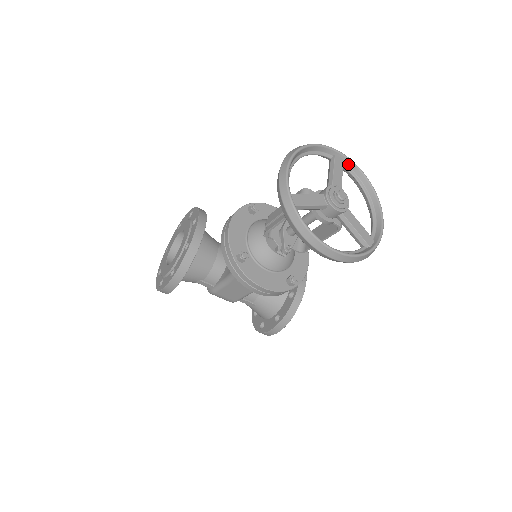
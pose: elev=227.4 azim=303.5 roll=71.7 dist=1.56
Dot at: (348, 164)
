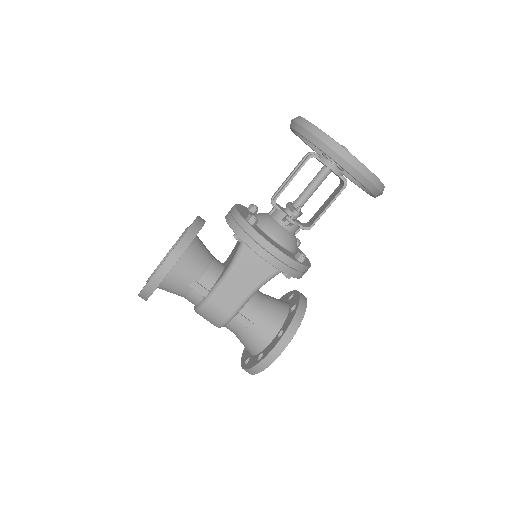
Dot at: occluded
